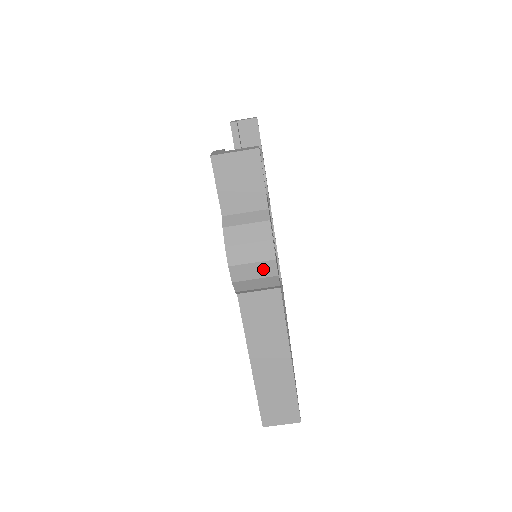
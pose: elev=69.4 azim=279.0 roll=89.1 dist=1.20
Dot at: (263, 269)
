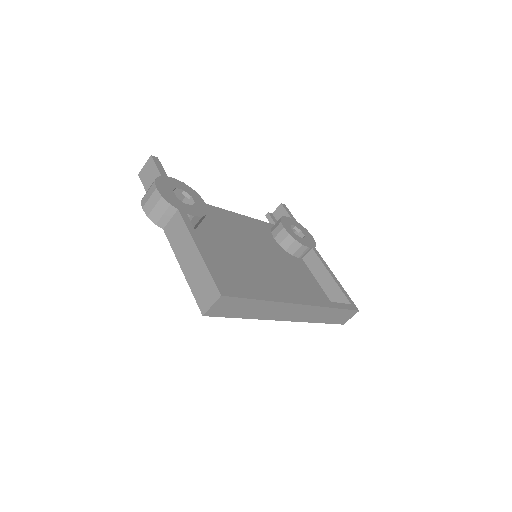
Dot at: (155, 198)
